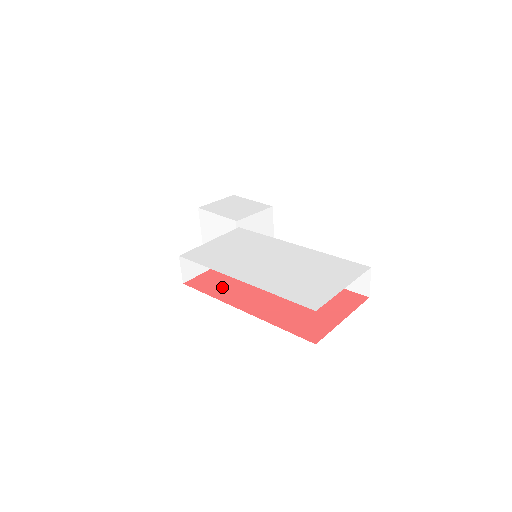
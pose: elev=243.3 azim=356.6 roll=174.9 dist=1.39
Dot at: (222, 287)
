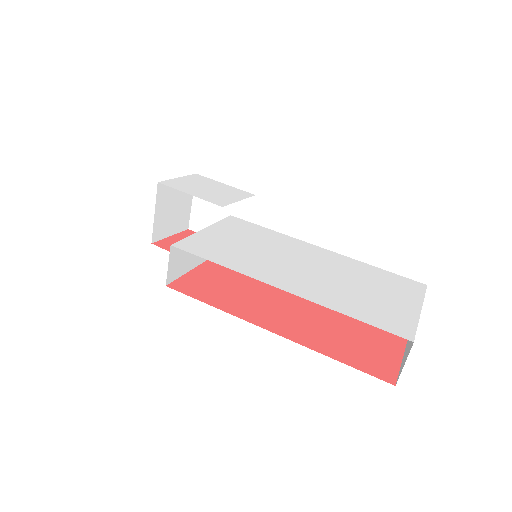
Dot at: (225, 295)
